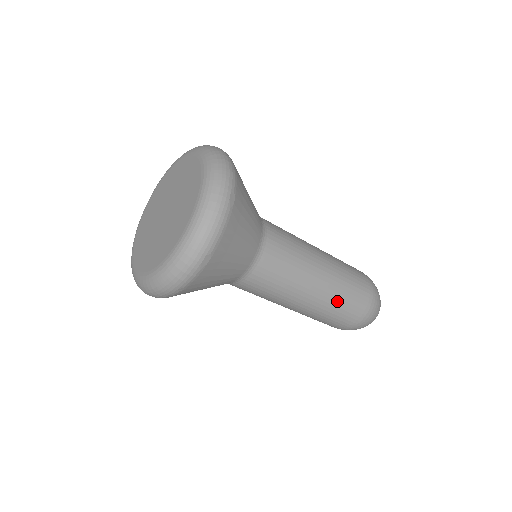
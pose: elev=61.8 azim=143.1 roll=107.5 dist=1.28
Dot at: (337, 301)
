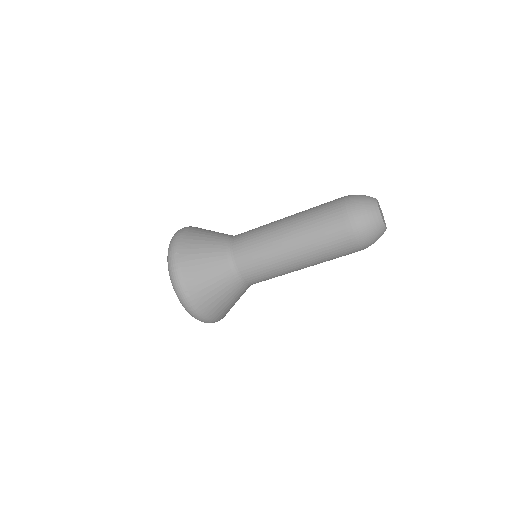
Dot at: (309, 221)
